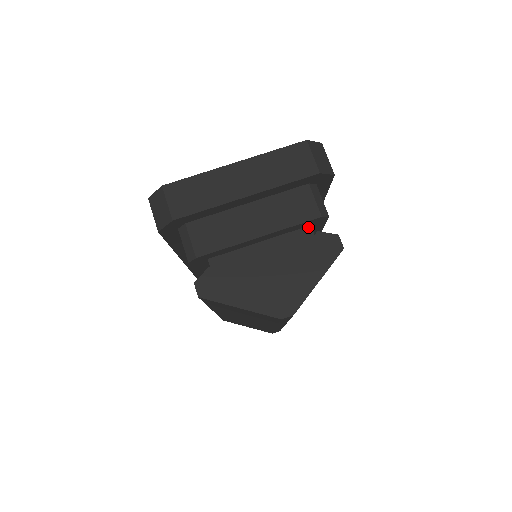
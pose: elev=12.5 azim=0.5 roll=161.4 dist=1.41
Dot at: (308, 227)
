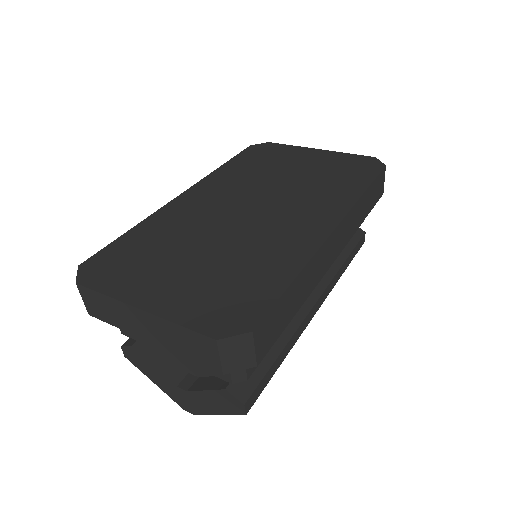
Dot at: occluded
